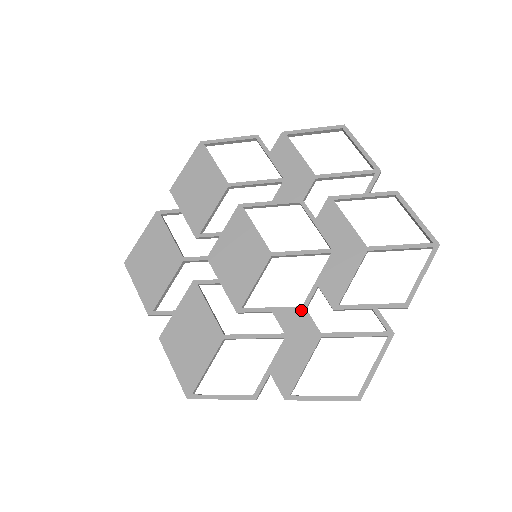
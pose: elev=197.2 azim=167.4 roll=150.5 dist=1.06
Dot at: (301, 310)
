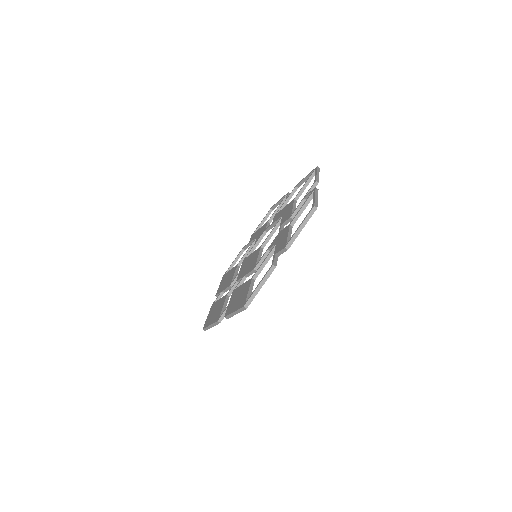
Dot at: (278, 234)
